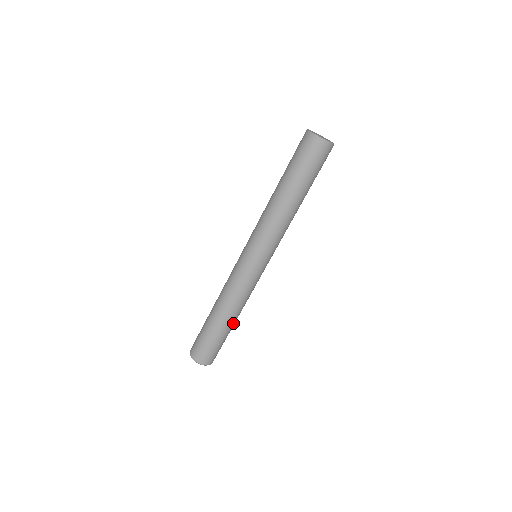
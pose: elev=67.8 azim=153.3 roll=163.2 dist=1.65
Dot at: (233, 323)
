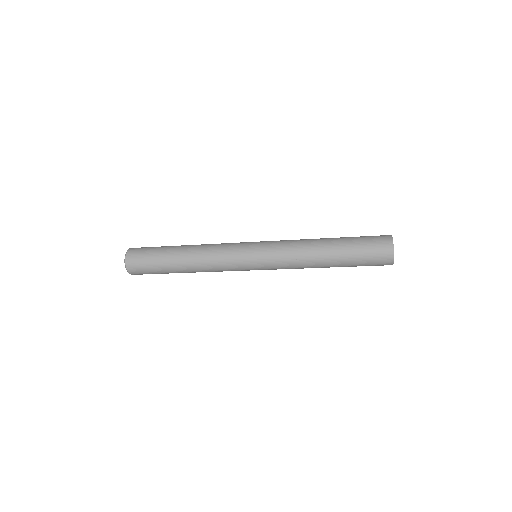
Dot at: occluded
